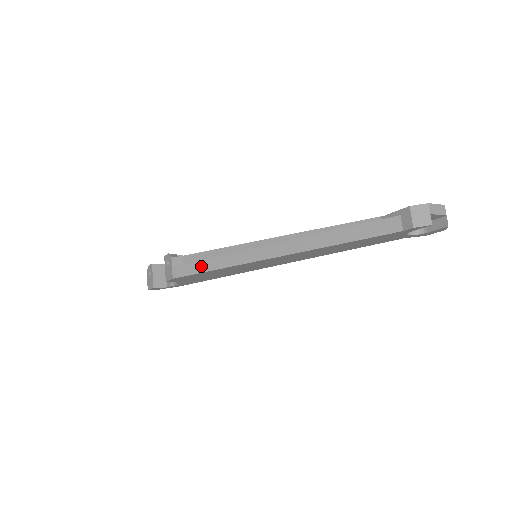
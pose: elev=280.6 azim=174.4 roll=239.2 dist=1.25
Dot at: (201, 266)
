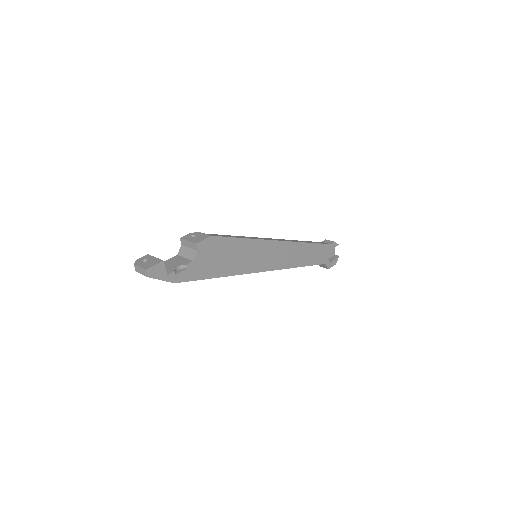
Dot at: (232, 236)
